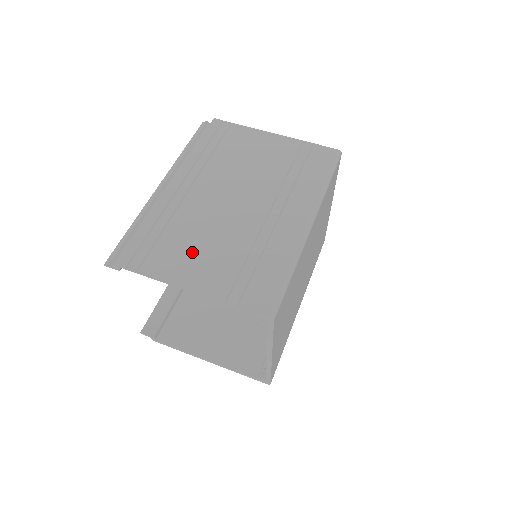
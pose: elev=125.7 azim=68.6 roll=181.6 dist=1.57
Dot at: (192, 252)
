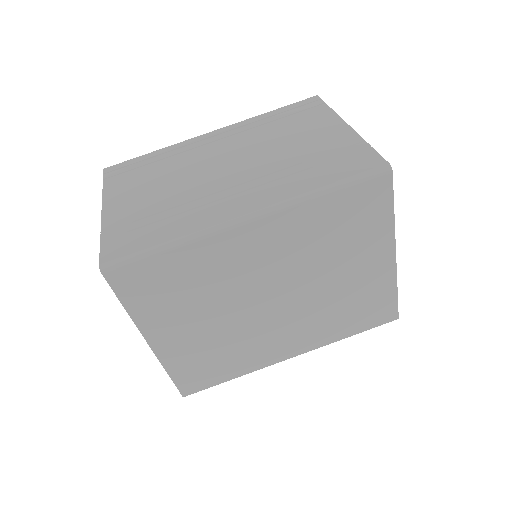
Dot at: (143, 186)
